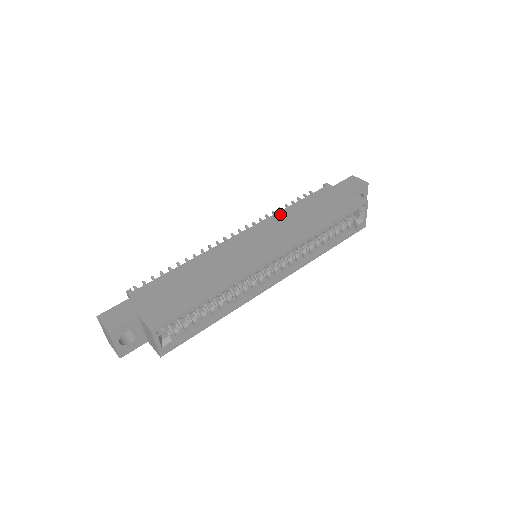
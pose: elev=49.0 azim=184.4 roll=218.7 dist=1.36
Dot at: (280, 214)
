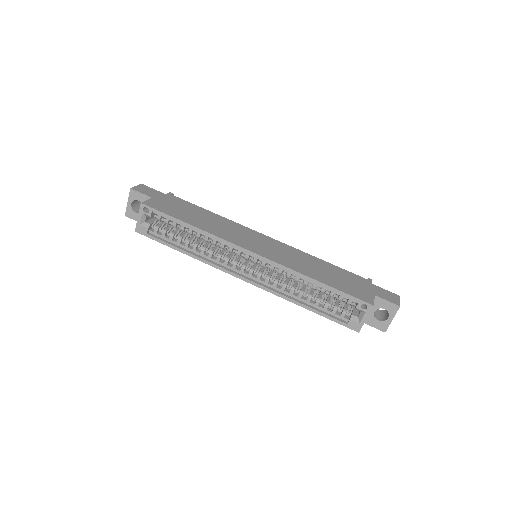
Dot at: (306, 254)
